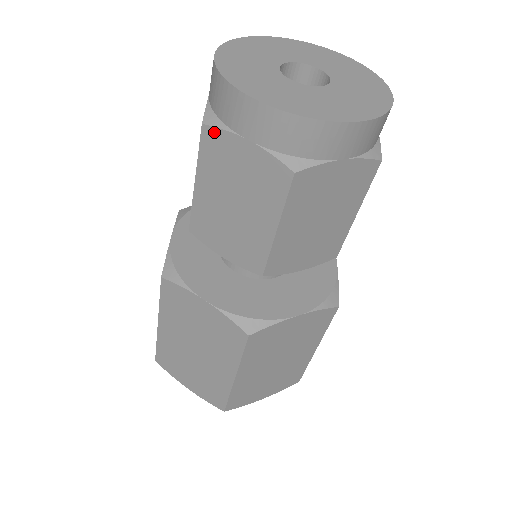
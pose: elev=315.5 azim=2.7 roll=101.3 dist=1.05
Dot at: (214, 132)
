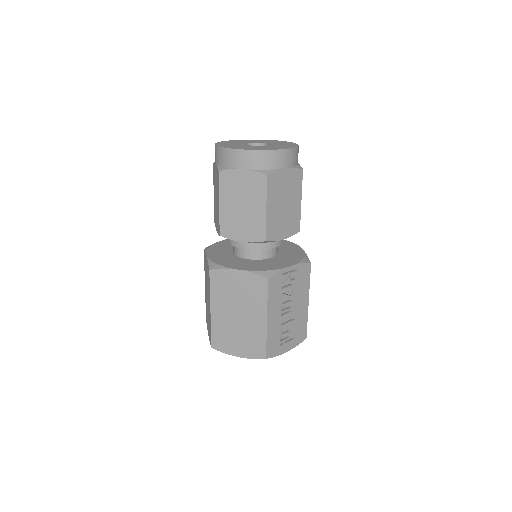
Dot at: occluded
